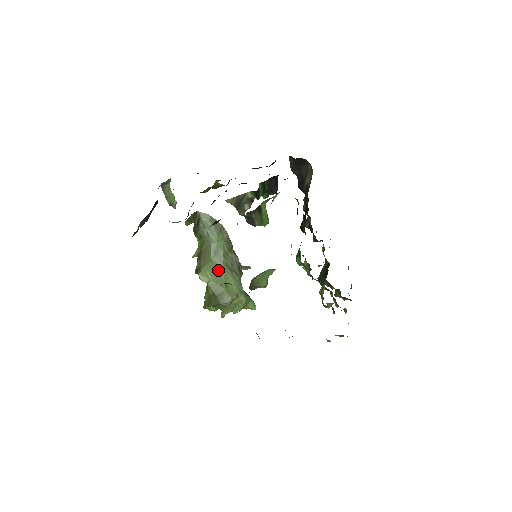
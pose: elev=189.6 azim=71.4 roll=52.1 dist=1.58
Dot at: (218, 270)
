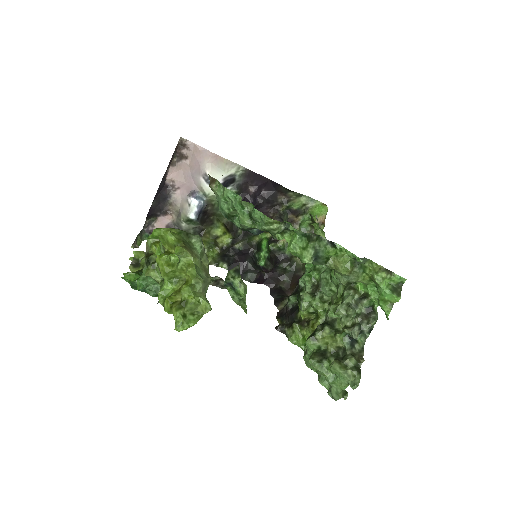
Dot at: occluded
